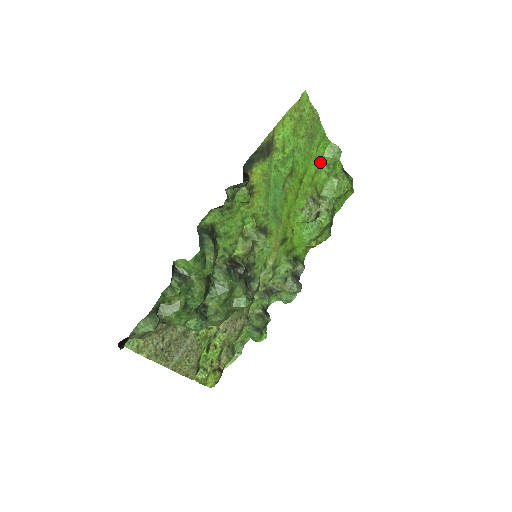
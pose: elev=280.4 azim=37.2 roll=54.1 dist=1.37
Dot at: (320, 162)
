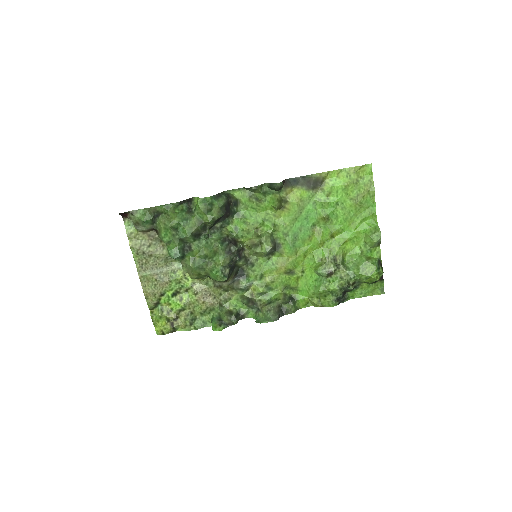
Dot at: (359, 235)
